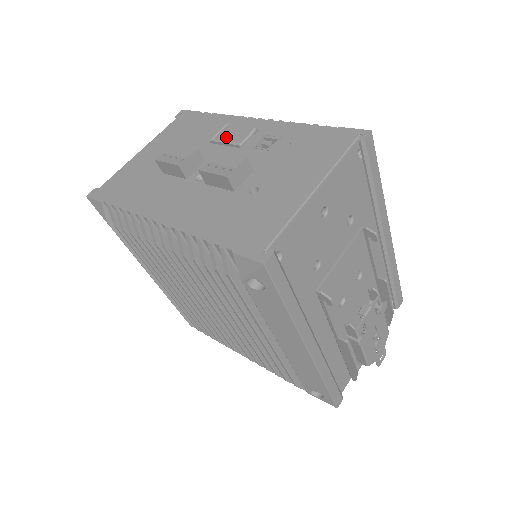
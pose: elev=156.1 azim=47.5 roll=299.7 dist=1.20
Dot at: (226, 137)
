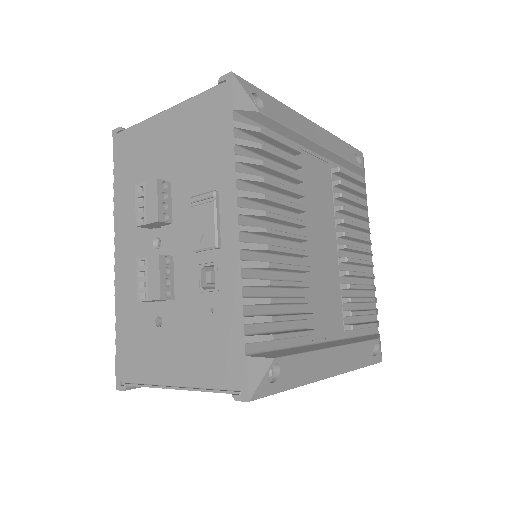
Dot at: (196, 221)
